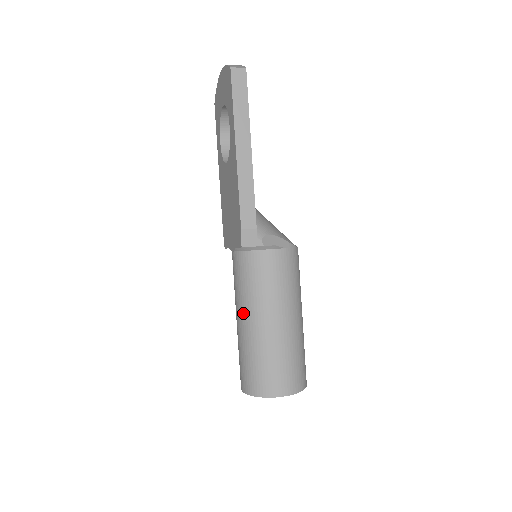
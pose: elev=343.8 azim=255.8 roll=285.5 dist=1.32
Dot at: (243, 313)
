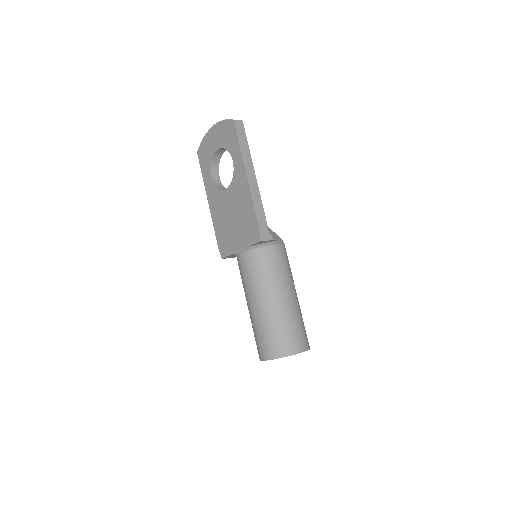
Dot at: (260, 296)
